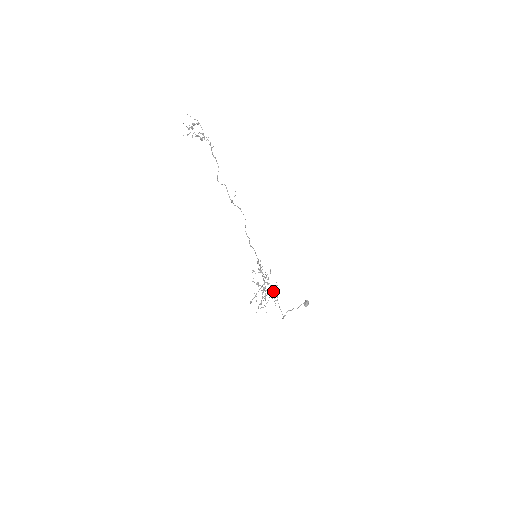
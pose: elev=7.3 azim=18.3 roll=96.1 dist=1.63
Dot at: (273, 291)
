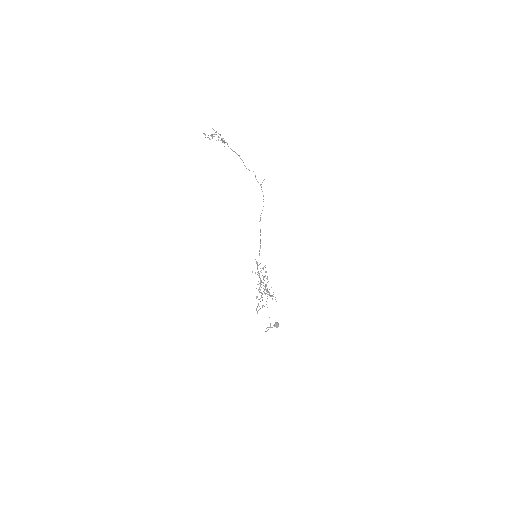
Dot at: (269, 292)
